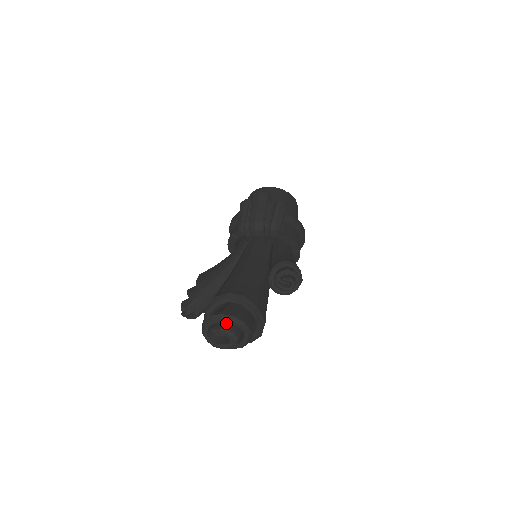
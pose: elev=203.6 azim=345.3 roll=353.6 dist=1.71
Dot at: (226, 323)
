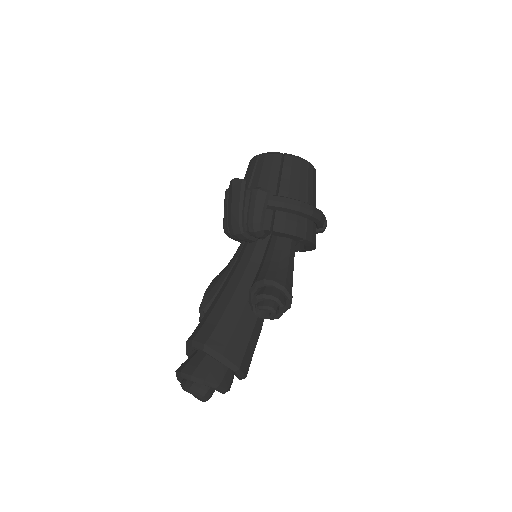
Dot at: occluded
